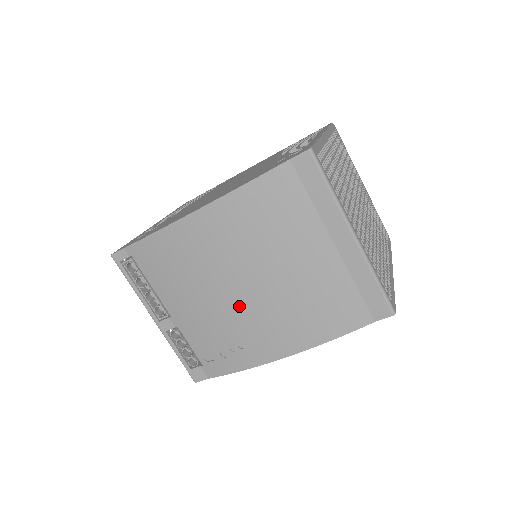
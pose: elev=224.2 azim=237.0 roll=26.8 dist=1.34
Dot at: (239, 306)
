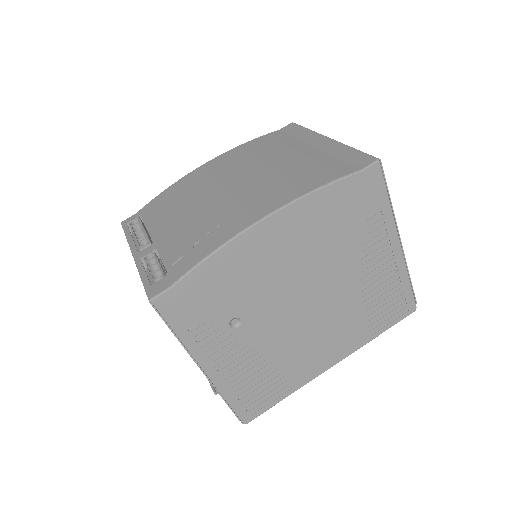
Dot at: (225, 197)
